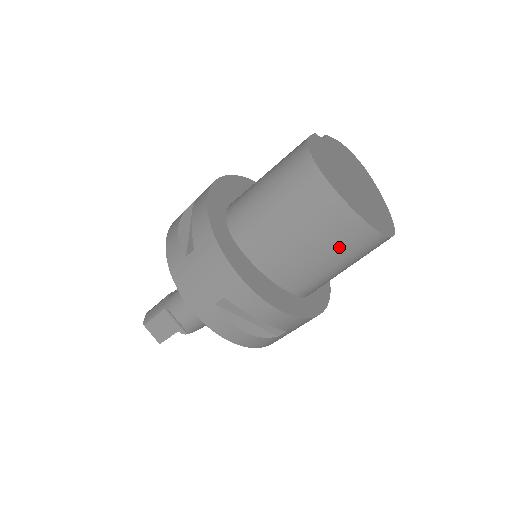
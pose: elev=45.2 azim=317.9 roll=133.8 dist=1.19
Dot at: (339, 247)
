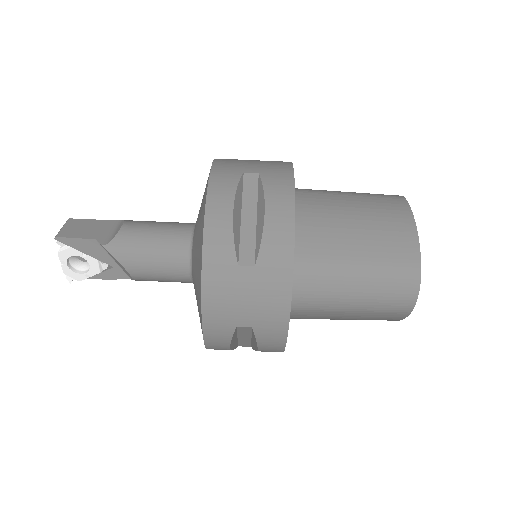
Dot at: (379, 243)
